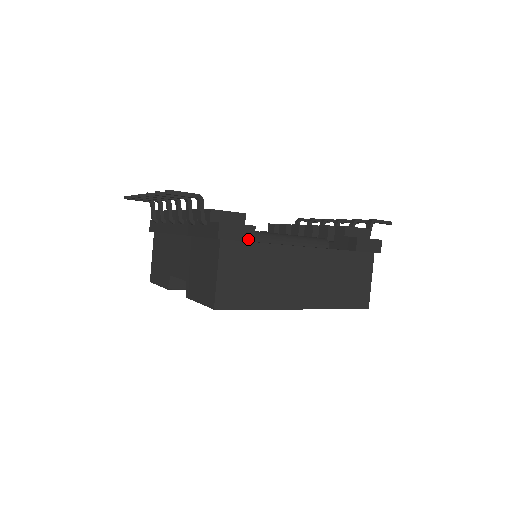
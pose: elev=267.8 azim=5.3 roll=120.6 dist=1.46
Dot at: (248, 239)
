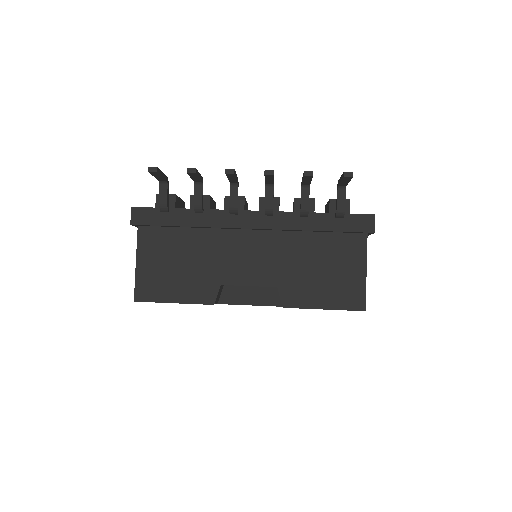
Dot at: occluded
